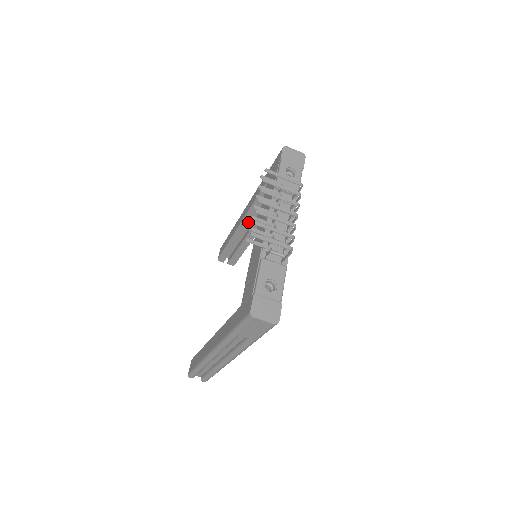
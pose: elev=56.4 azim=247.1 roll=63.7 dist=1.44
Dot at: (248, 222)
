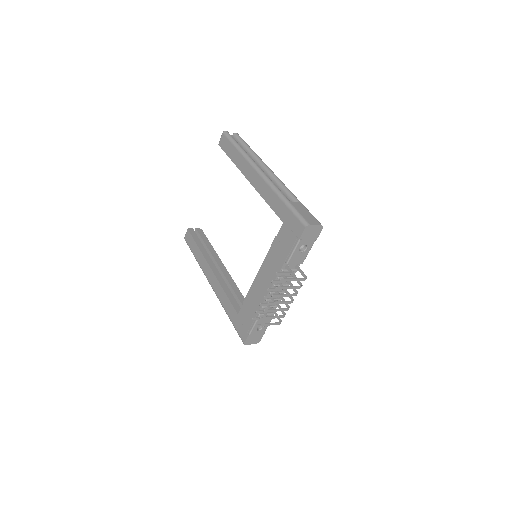
Dot at: occluded
